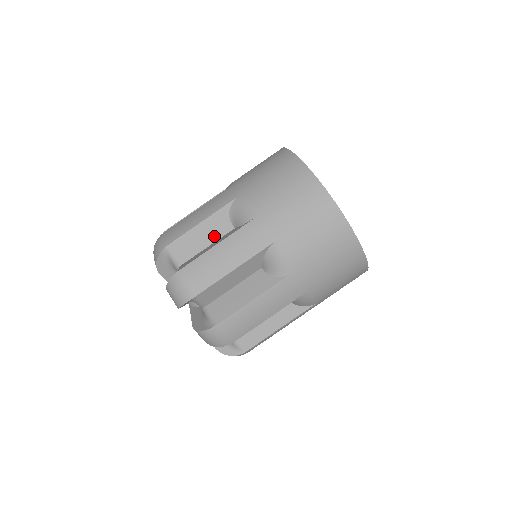
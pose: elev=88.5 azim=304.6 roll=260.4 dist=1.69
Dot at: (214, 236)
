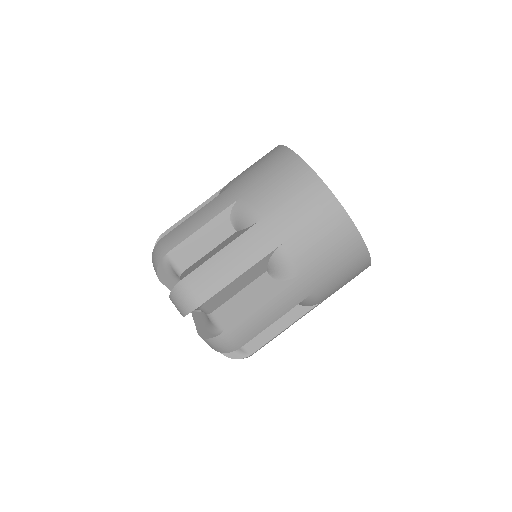
Dot at: (216, 240)
